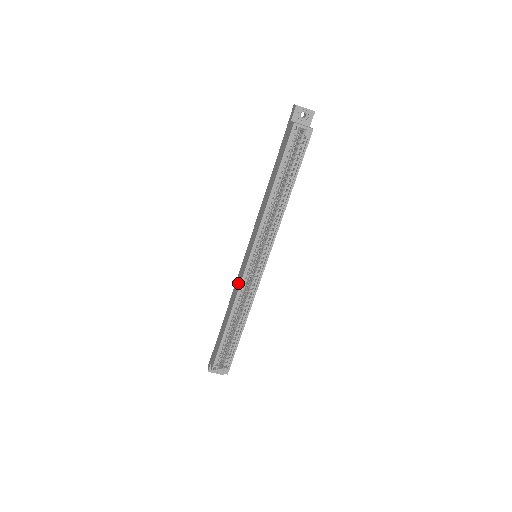
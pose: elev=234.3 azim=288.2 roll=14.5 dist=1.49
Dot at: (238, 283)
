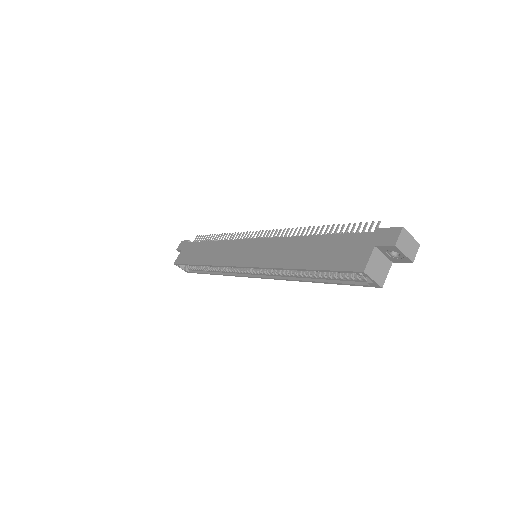
Dot at: (226, 256)
